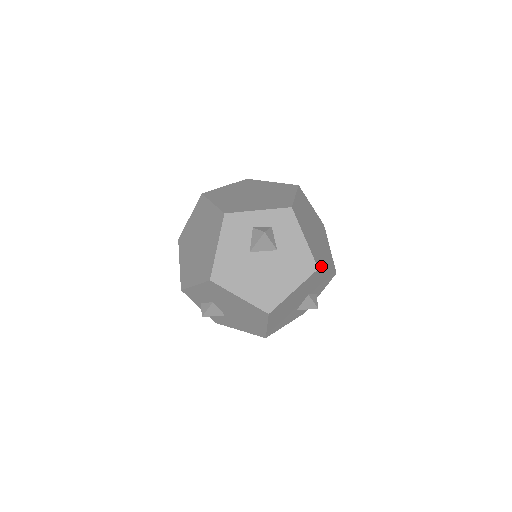
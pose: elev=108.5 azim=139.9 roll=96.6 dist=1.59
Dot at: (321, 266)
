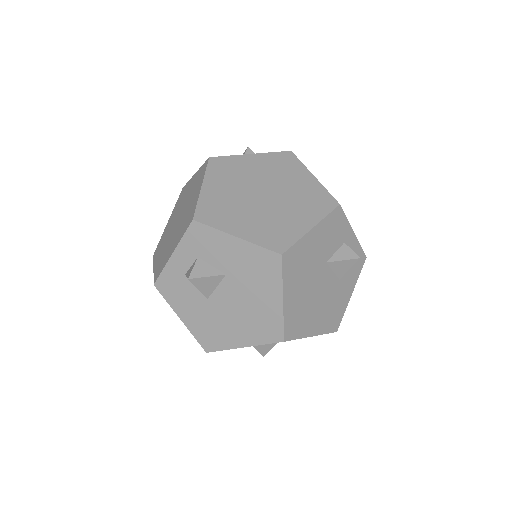
Dot at: (290, 240)
